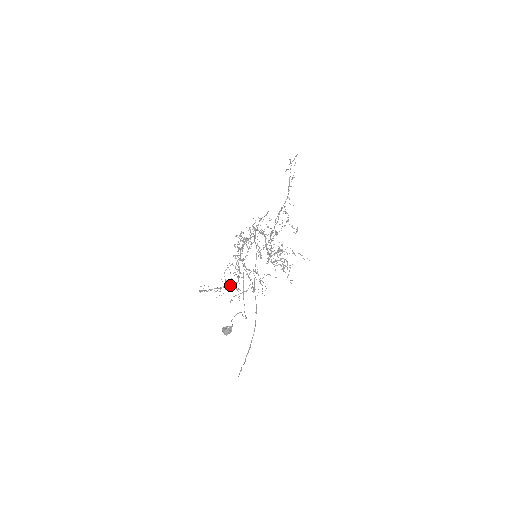
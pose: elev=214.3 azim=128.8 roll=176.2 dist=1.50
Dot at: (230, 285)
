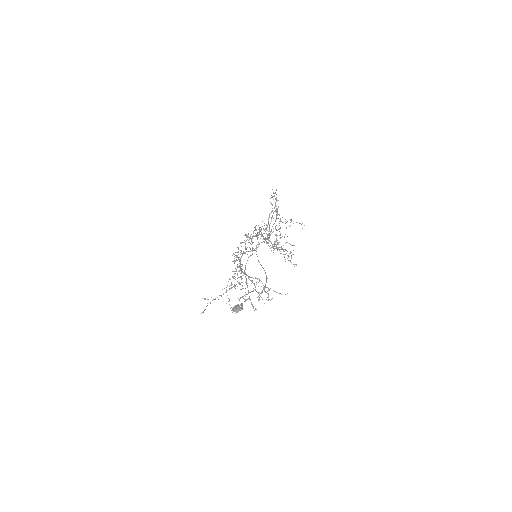
Dot at: (234, 286)
